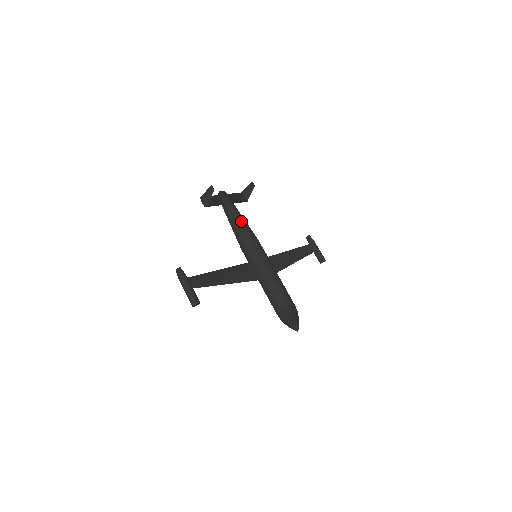
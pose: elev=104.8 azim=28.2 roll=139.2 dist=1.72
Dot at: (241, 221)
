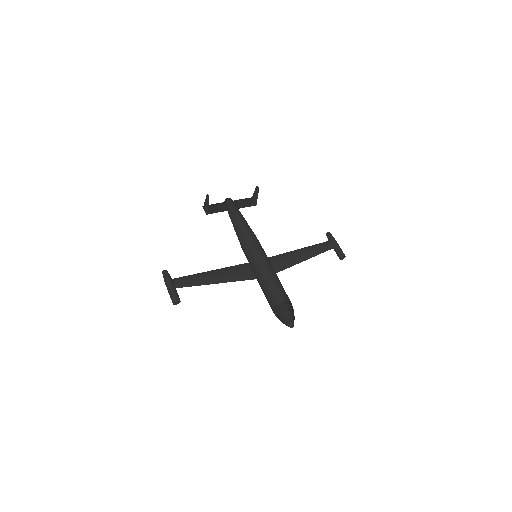
Dot at: (241, 224)
